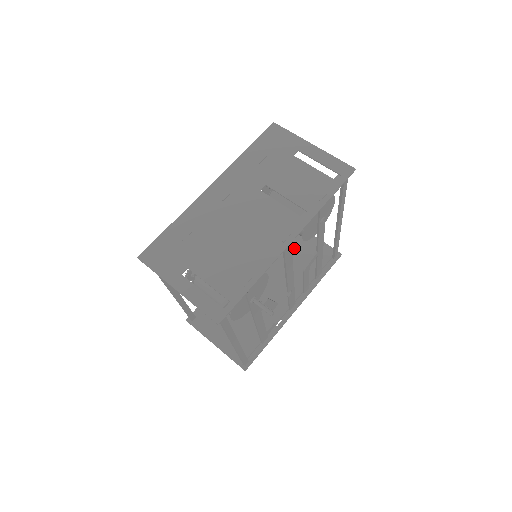
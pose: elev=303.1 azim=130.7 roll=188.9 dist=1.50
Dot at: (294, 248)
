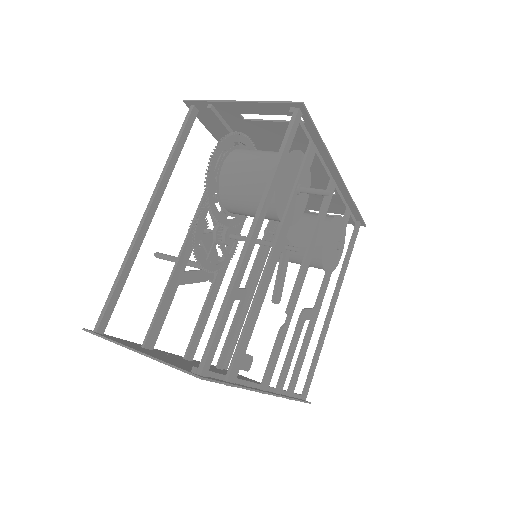
Dot at: (247, 379)
